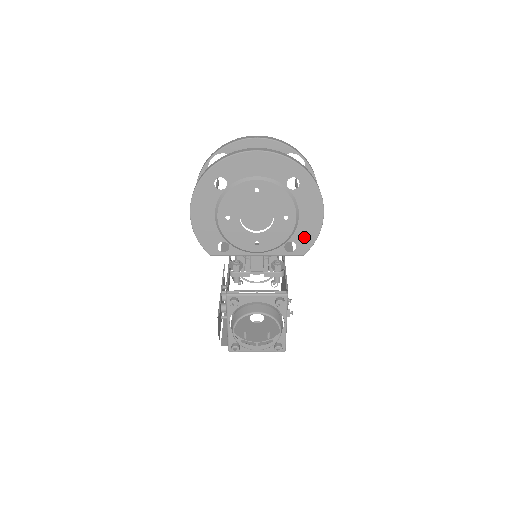
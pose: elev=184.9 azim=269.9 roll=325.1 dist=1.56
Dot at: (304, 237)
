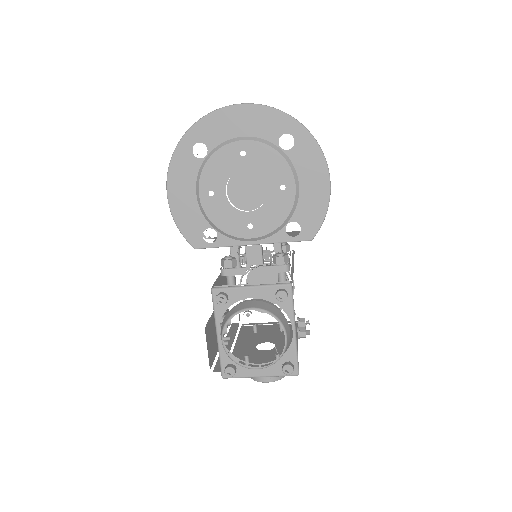
Dot at: (309, 214)
